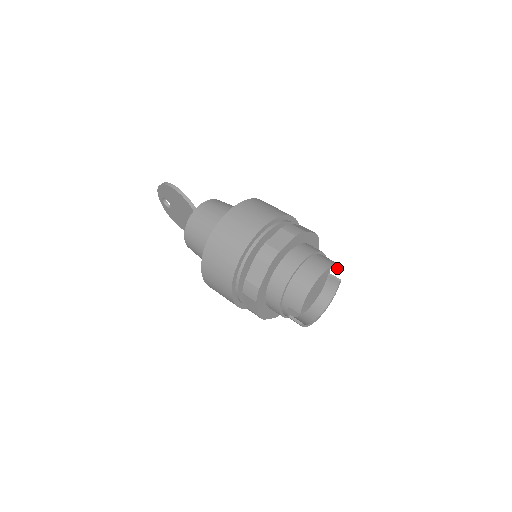
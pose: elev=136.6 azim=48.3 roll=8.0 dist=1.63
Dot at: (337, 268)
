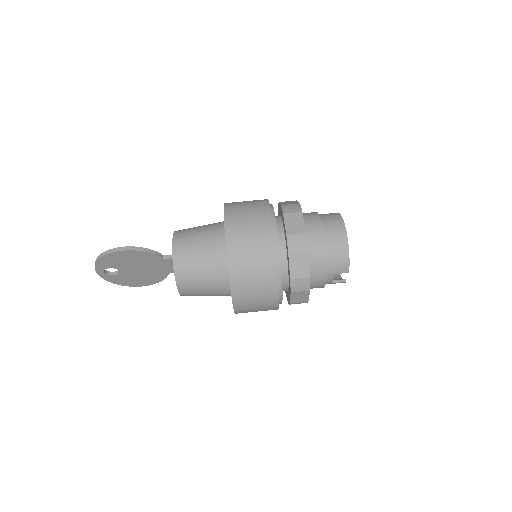
Dot at: occluded
